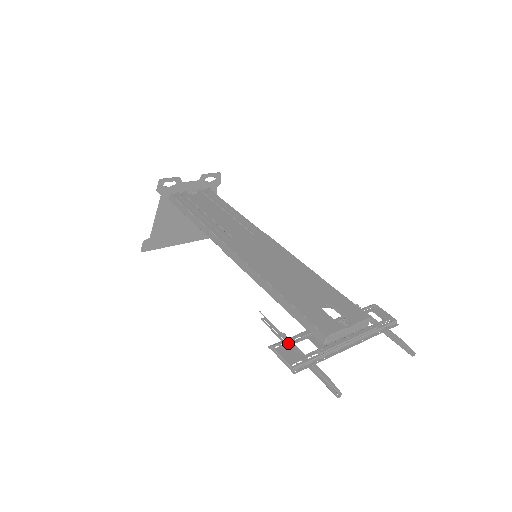
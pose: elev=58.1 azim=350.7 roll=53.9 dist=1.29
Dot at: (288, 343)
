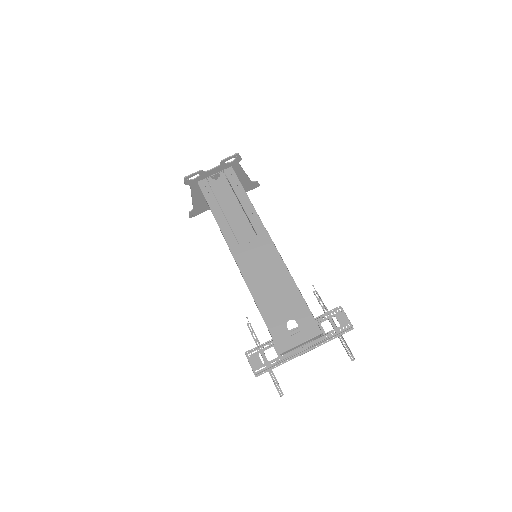
Dot at: (258, 351)
